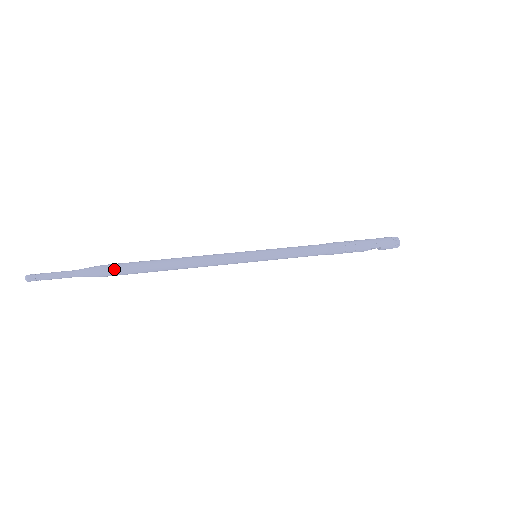
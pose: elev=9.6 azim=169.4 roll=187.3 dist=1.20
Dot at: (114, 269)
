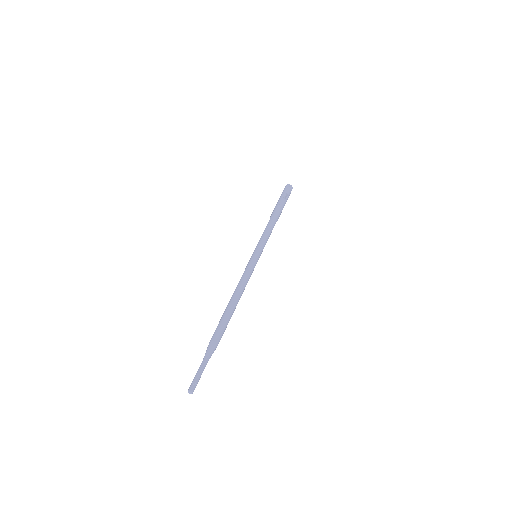
Dot at: (214, 333)
